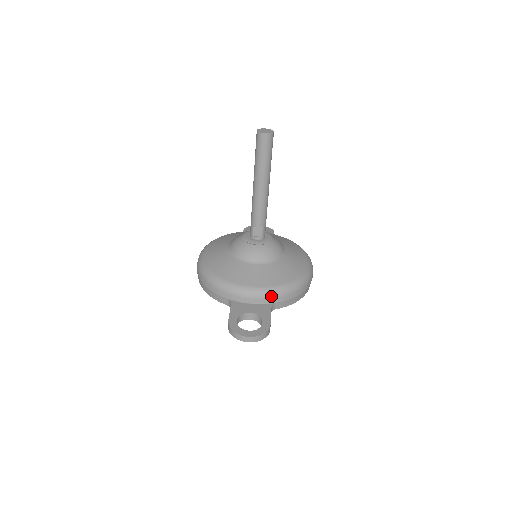
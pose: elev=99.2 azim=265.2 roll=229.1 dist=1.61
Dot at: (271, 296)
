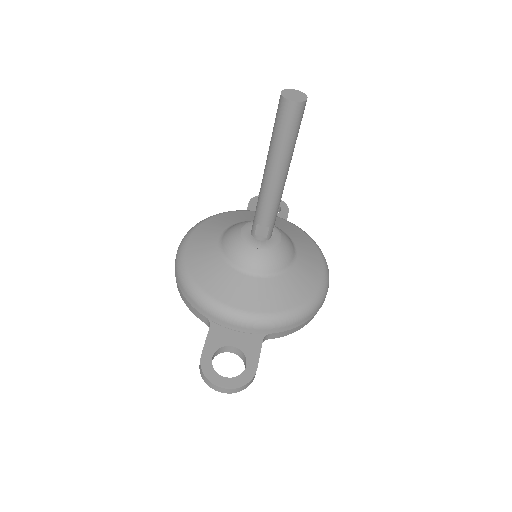
Dot at: (265, 326)
